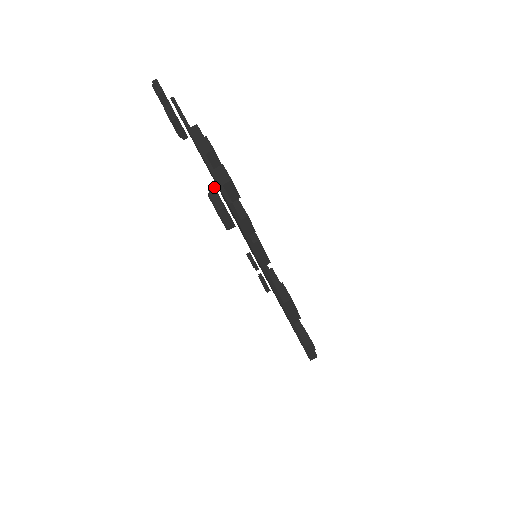
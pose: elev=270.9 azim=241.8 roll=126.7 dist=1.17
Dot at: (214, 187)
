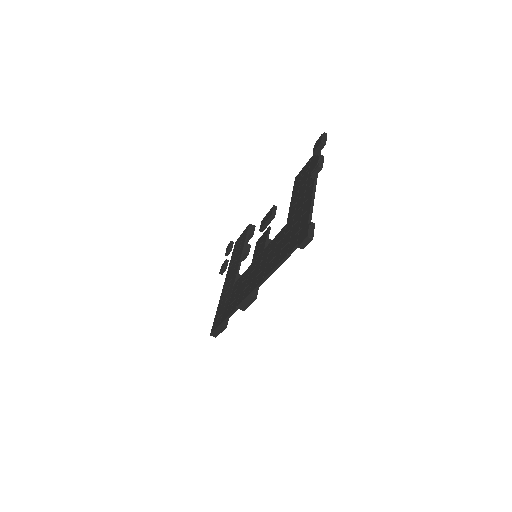
Dot at: occluded
